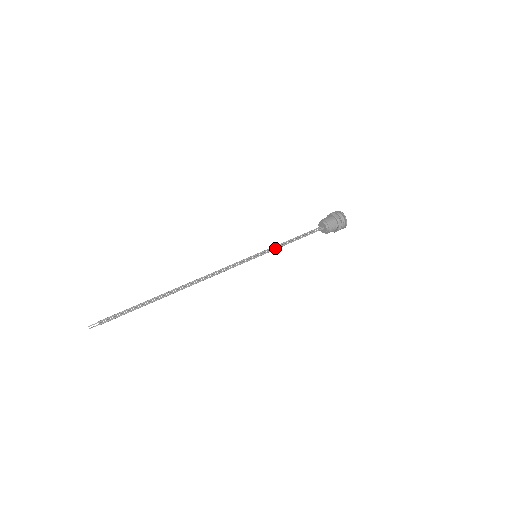
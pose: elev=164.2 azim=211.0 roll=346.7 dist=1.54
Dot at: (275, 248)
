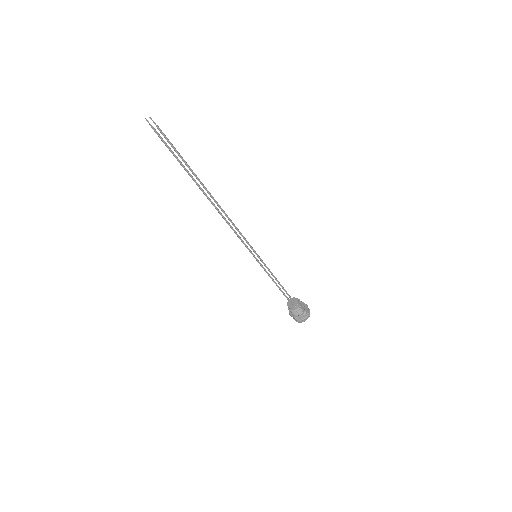
Dot at: (268, 268)
